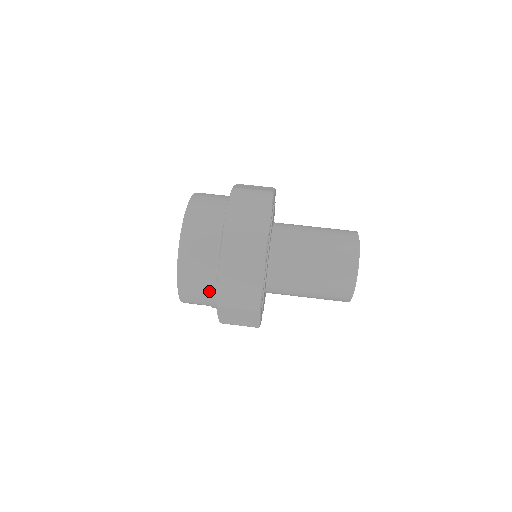
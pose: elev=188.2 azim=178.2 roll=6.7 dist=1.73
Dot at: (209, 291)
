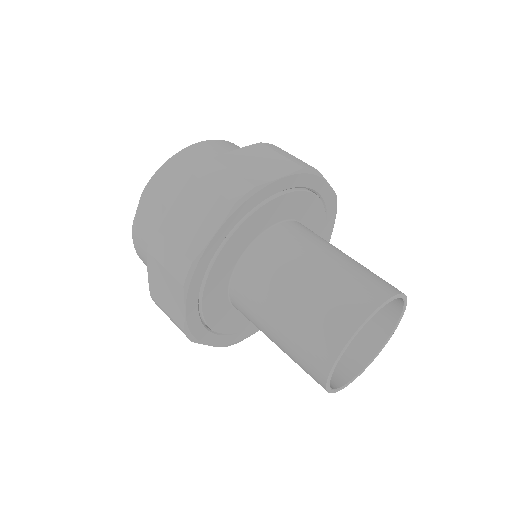
Dot at: occluded
